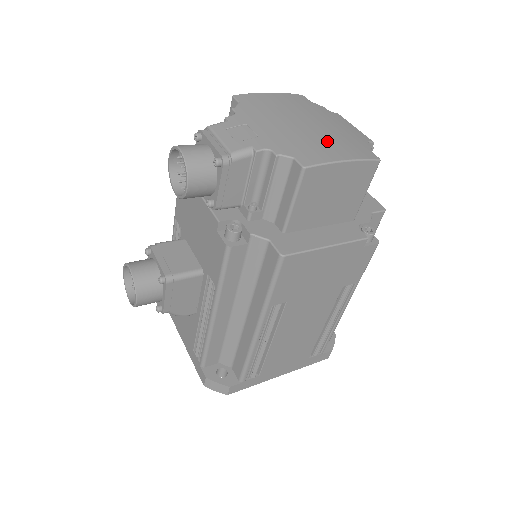
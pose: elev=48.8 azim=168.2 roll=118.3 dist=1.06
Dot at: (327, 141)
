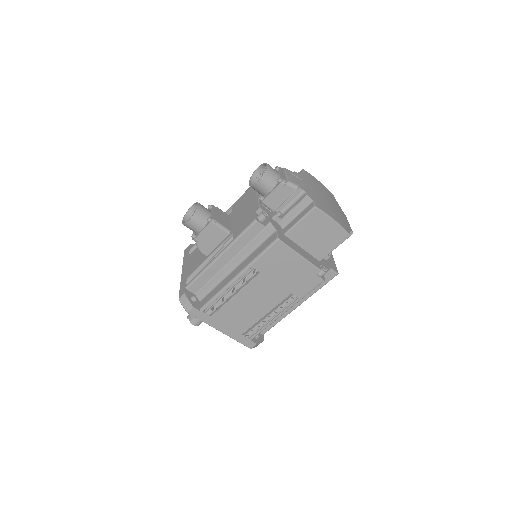
Dot at: (332, 211)
